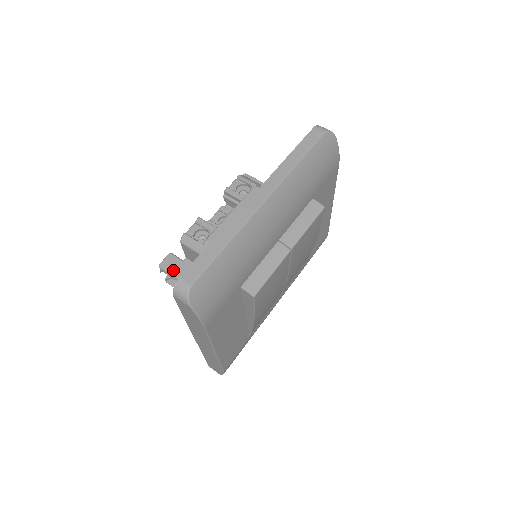
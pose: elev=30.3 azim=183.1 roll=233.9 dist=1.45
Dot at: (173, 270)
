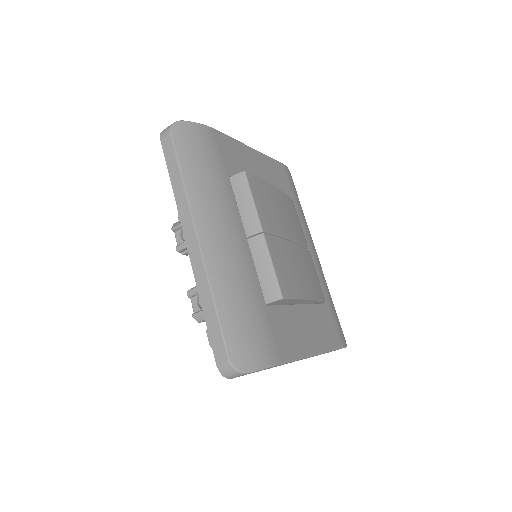
Dot at: occluded
